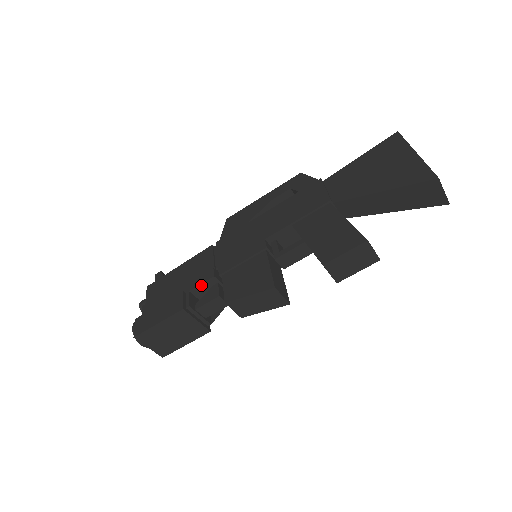
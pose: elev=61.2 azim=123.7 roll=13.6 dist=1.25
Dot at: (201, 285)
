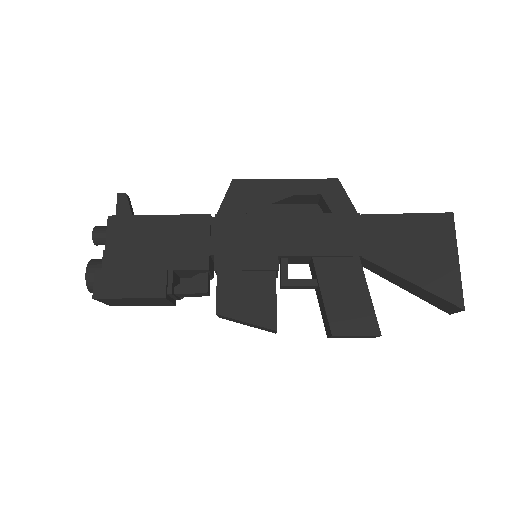
Dot at: (189, 270)
